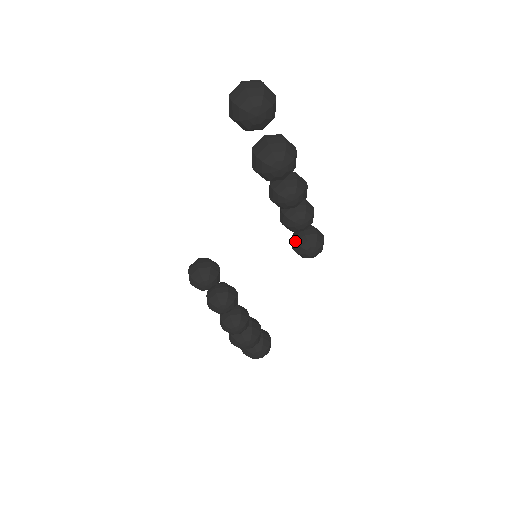
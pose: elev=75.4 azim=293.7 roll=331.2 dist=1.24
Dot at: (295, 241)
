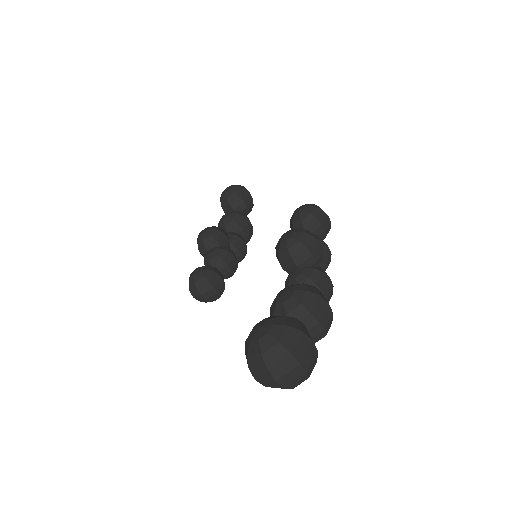
Dot at: occluded
